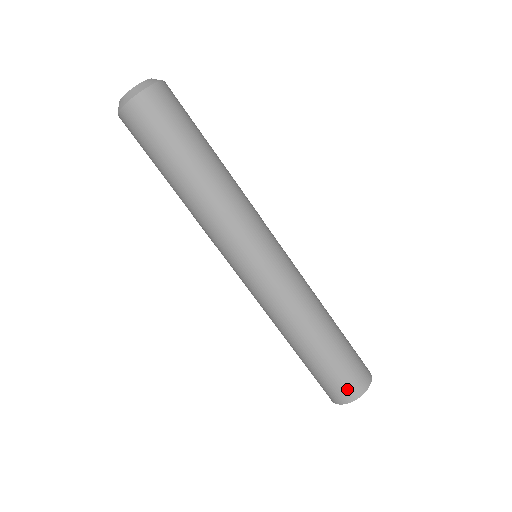
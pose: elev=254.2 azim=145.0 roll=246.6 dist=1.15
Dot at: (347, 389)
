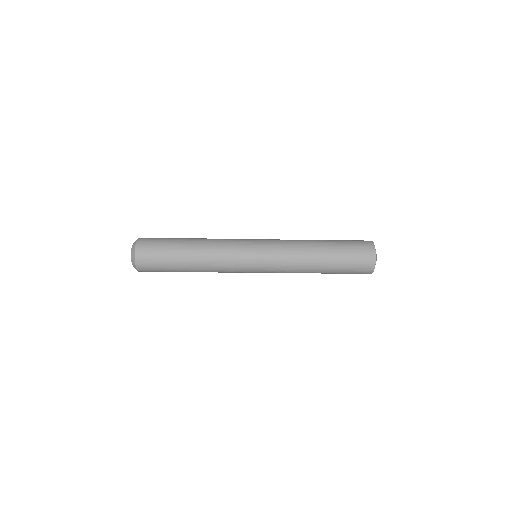
Dot at: (365, 258)
